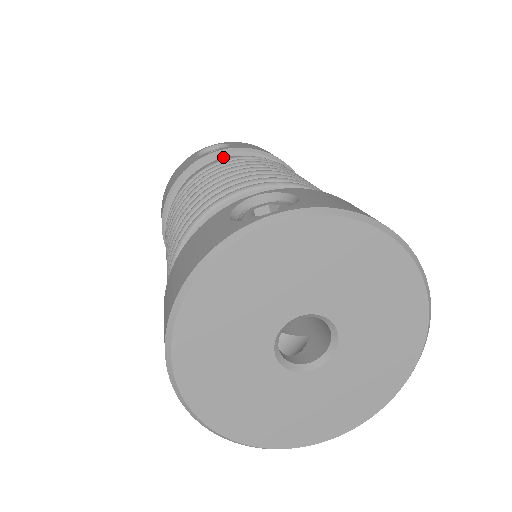
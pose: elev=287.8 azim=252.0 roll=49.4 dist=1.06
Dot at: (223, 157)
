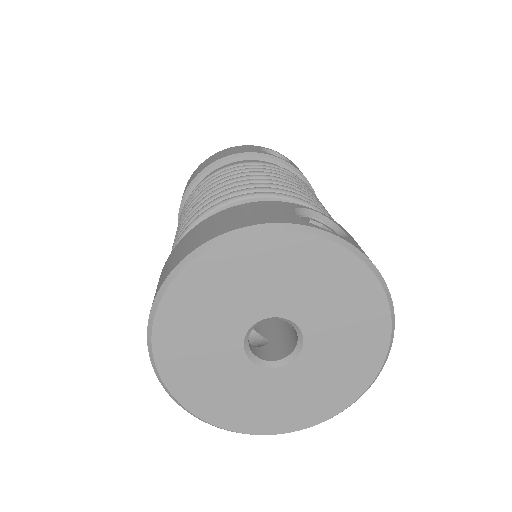
Dot at: (281, 166)
